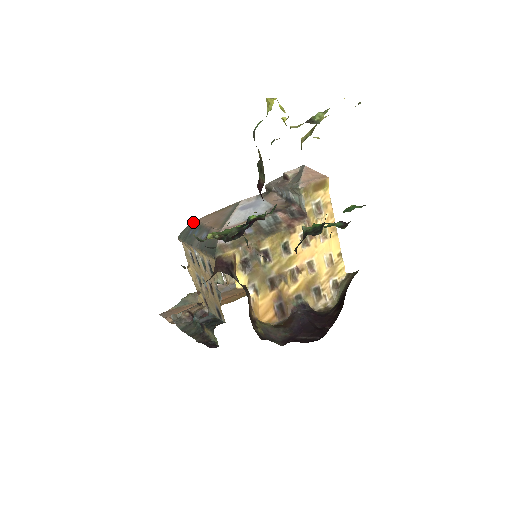
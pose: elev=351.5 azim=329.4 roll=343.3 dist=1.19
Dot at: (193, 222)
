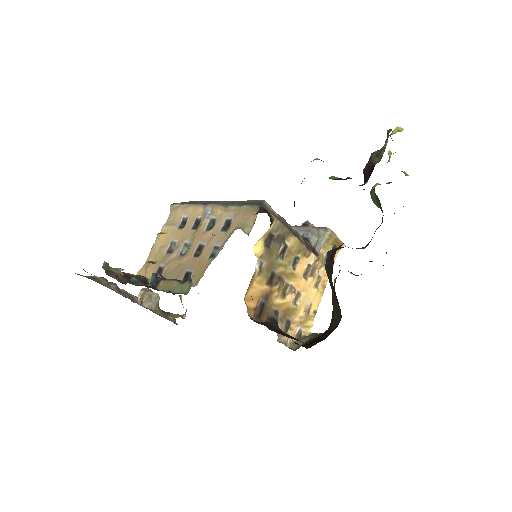
Dot at: occluded
